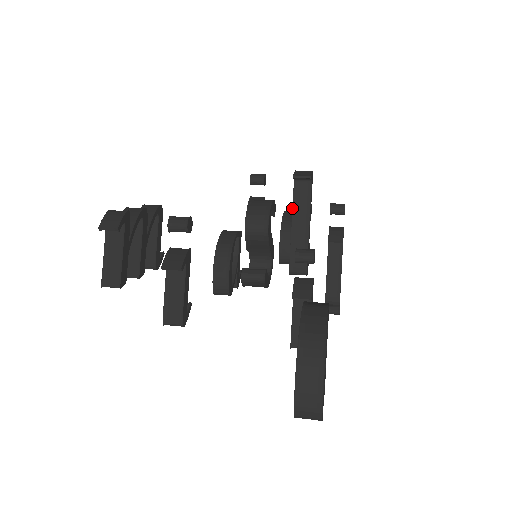
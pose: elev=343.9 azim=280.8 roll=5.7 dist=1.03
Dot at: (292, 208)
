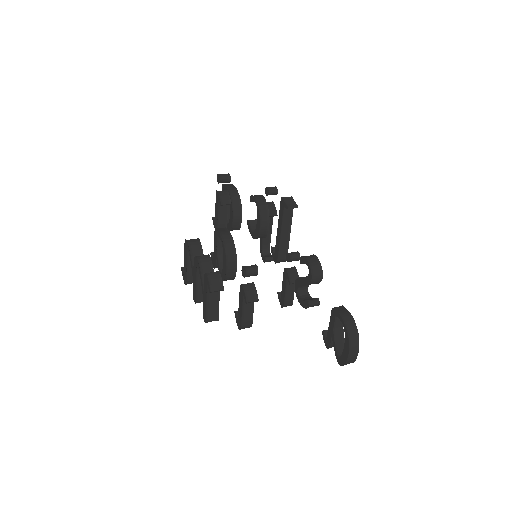
Dot at: (281, 224)
